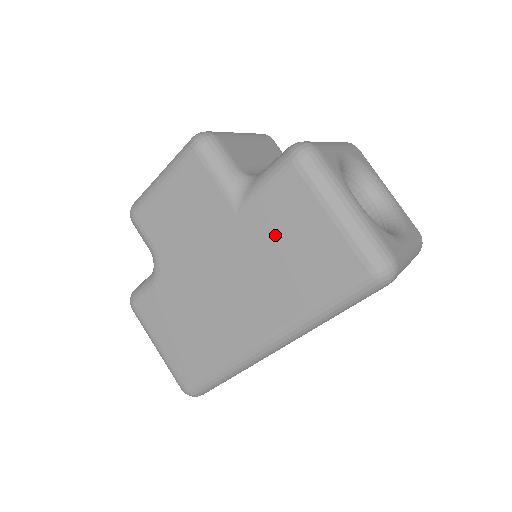
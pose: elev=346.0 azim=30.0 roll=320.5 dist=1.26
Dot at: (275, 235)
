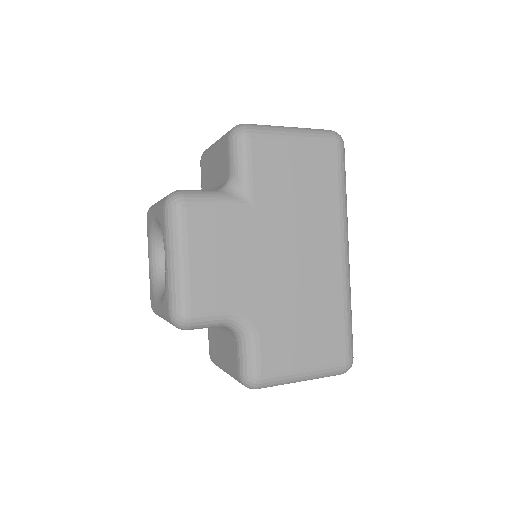
Dot at: (284, 187)
